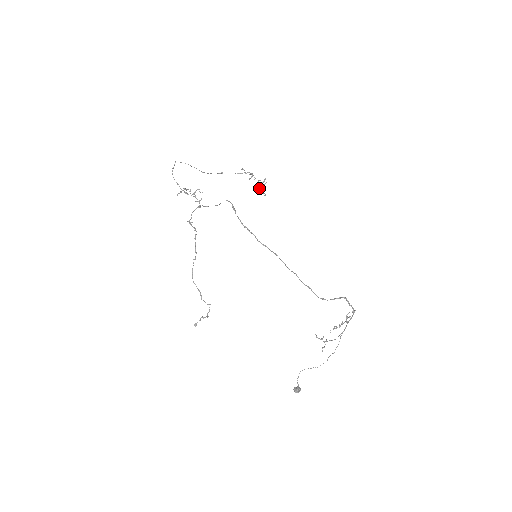
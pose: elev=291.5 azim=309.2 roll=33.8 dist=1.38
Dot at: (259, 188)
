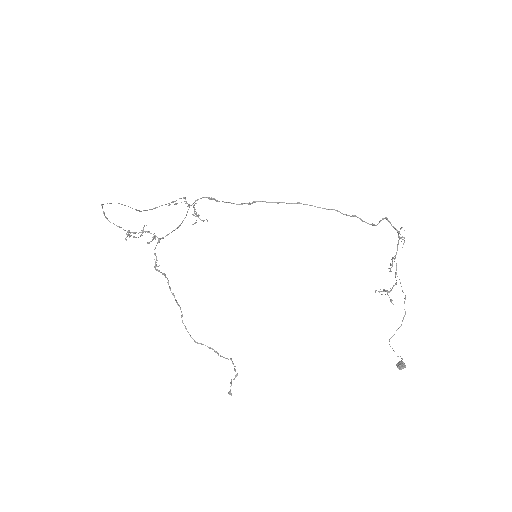
Dot at: occluded
